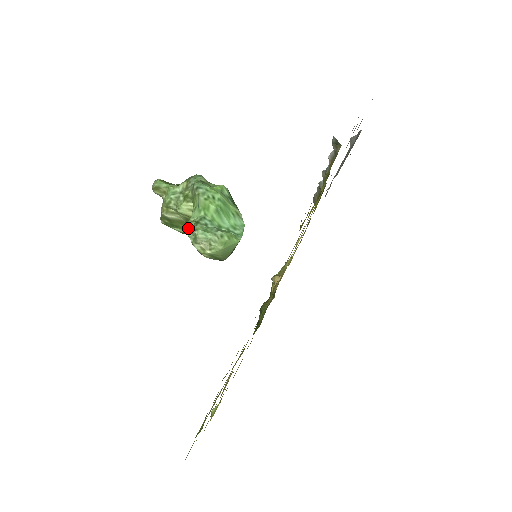
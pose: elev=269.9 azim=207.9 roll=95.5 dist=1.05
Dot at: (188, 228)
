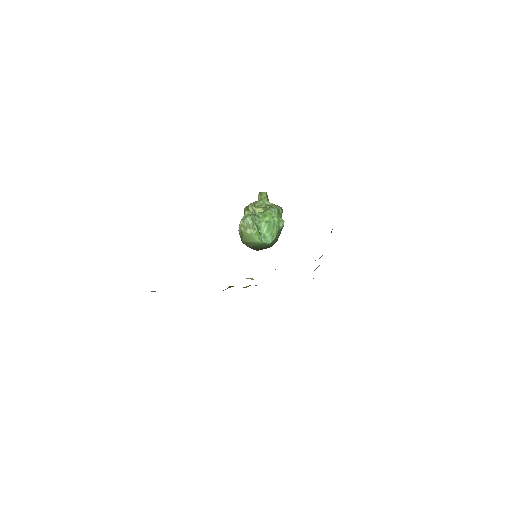
Dot at: (248, 212)
